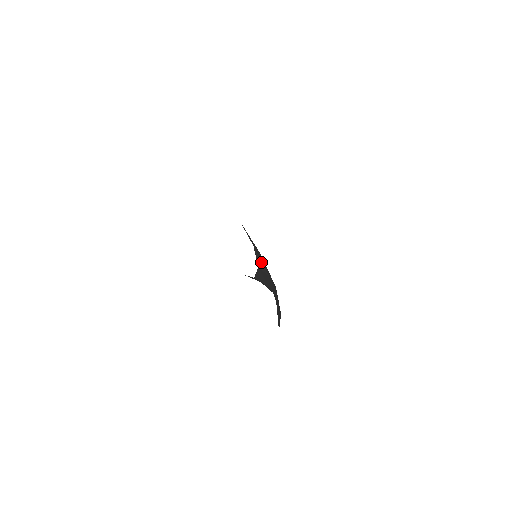
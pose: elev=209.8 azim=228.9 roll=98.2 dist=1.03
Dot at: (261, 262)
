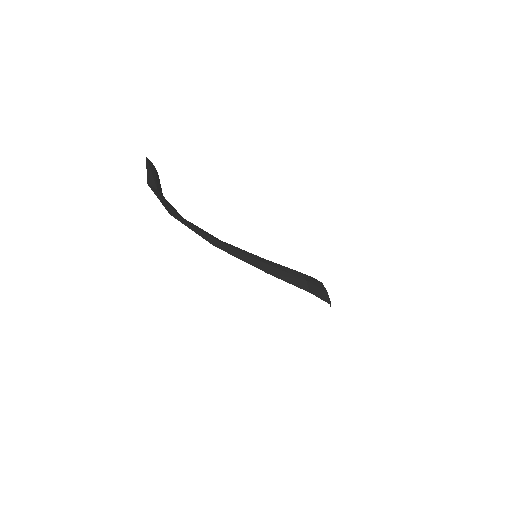
Dot at: occluded
